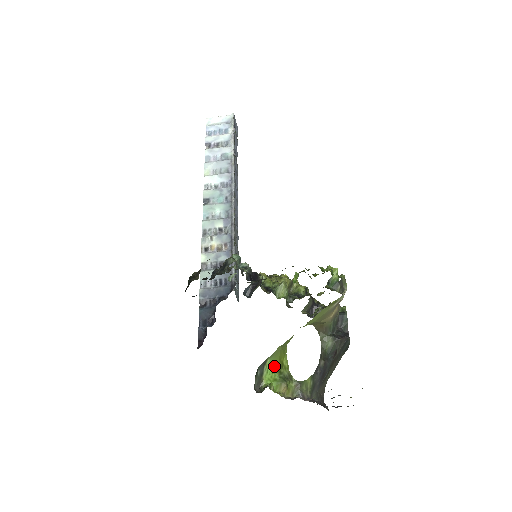
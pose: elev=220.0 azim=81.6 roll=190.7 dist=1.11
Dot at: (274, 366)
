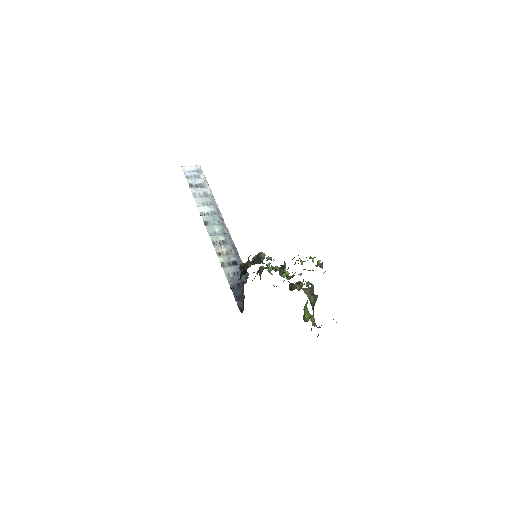
Dot at: (307, 308)
